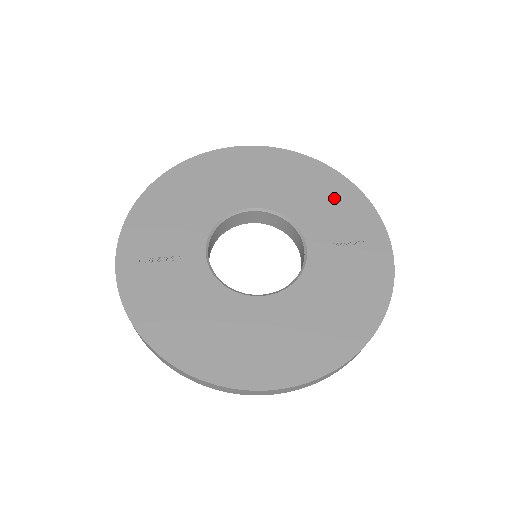
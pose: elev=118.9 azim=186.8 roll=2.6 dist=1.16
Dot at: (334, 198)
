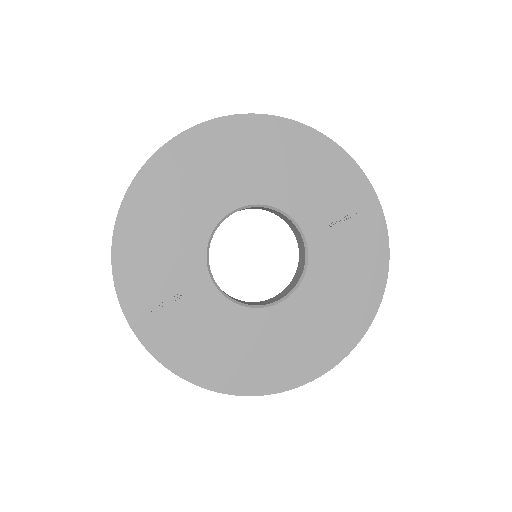
Dot at: (318, 167)
